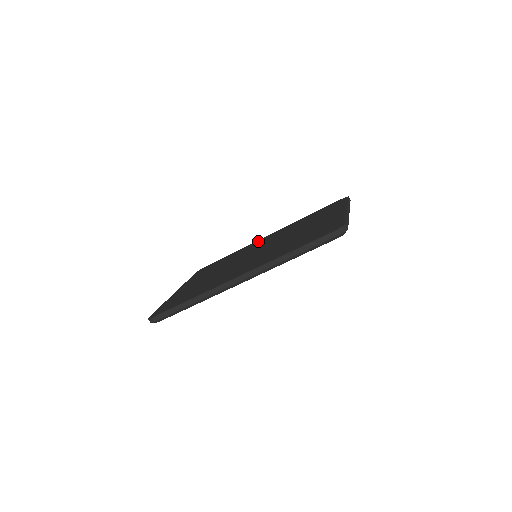
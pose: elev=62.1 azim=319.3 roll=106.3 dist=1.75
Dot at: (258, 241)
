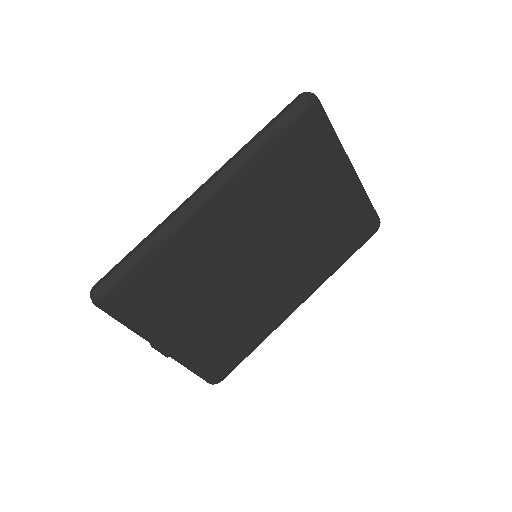
Dot at: occluded
